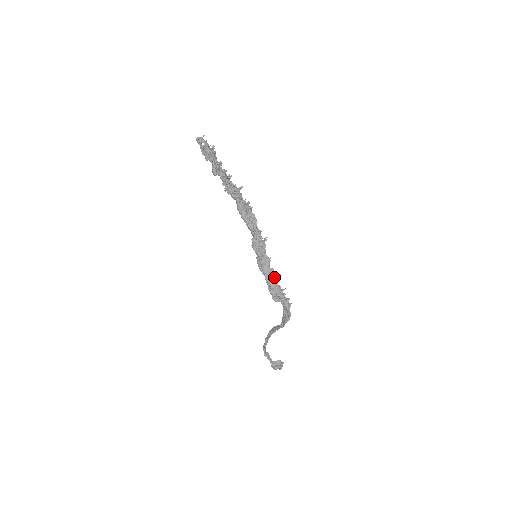
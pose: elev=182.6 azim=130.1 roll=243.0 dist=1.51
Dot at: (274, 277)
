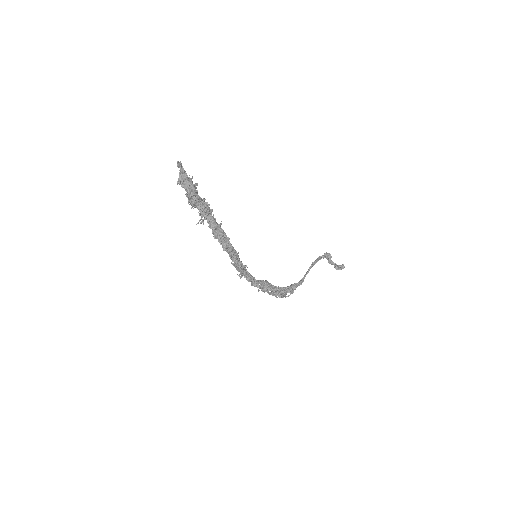
Dot at: (256, 286)
